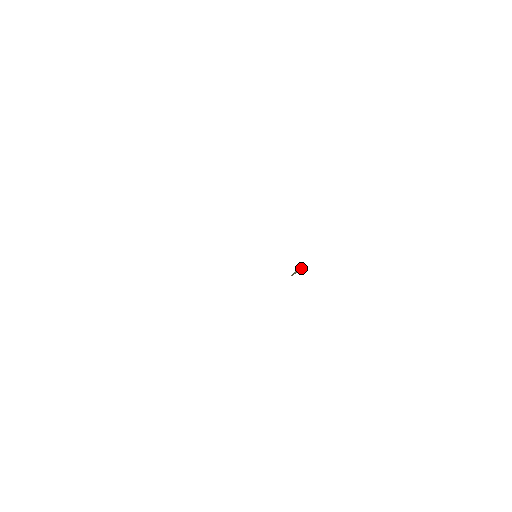
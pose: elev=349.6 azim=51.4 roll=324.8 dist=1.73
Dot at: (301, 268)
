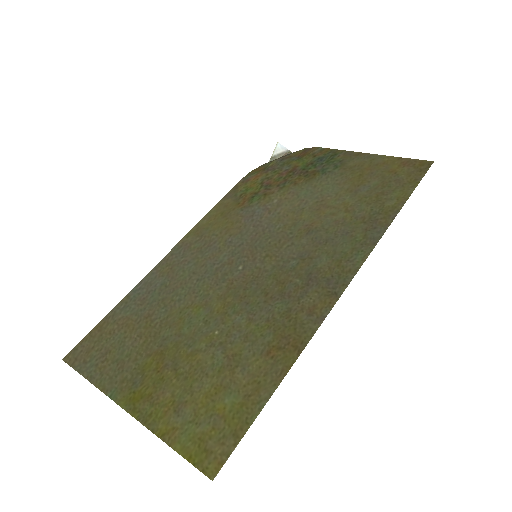
Dot at: (282, 146)
